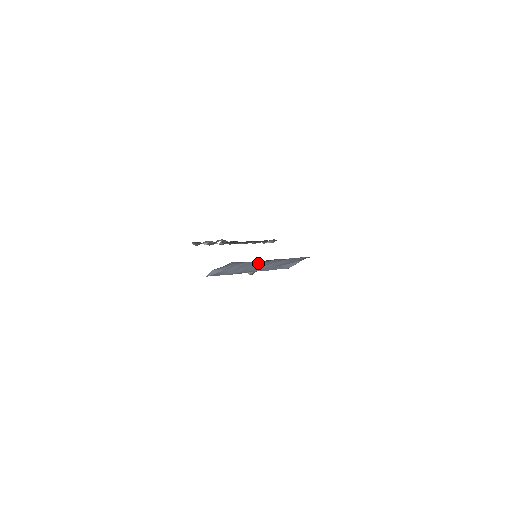
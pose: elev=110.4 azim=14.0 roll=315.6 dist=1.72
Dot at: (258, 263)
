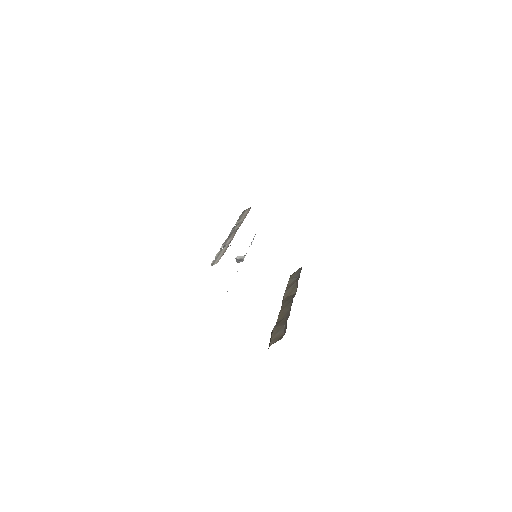
Dot at: occluded
